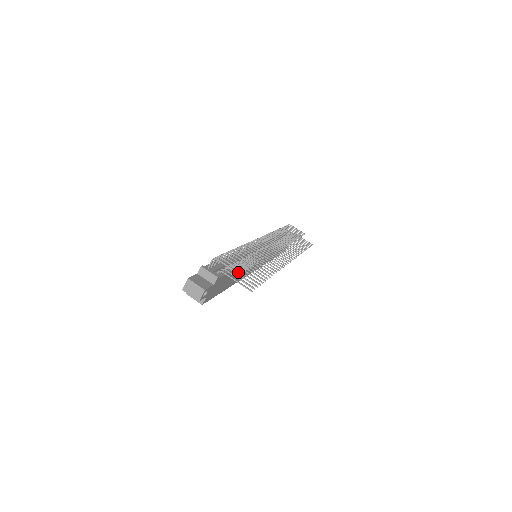
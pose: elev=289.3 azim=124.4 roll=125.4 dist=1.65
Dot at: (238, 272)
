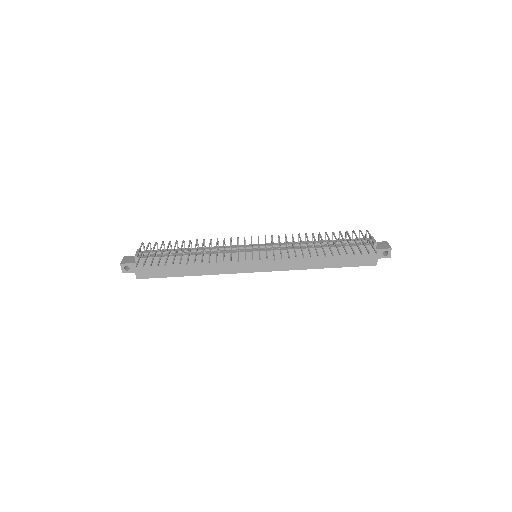
Dot at: (138, 252)
